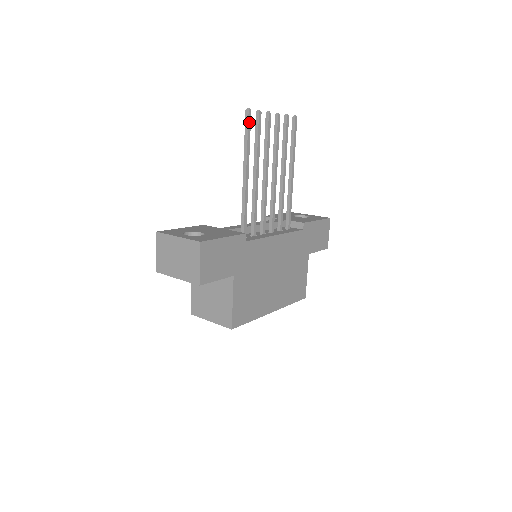
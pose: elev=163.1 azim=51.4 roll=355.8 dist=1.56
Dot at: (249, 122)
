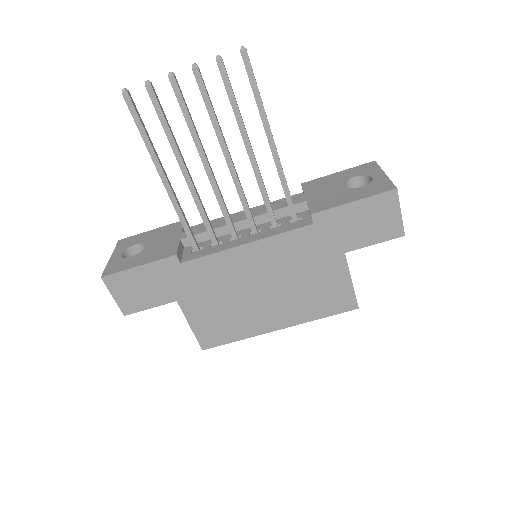
Dot at: (132, 109)
